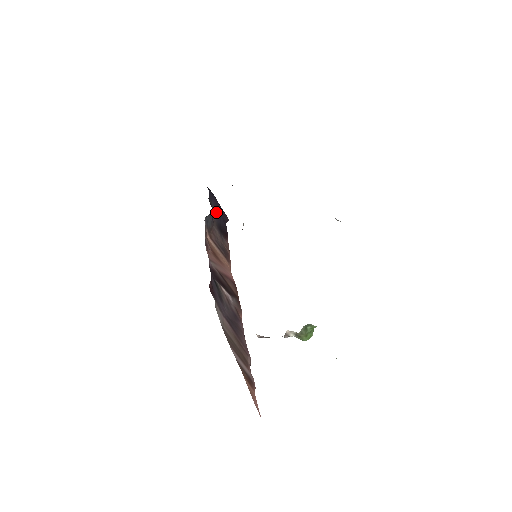
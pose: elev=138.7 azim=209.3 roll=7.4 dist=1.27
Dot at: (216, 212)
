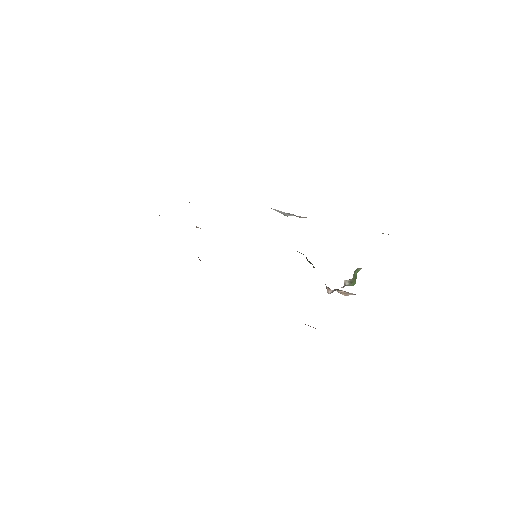
Dot at: occluded
